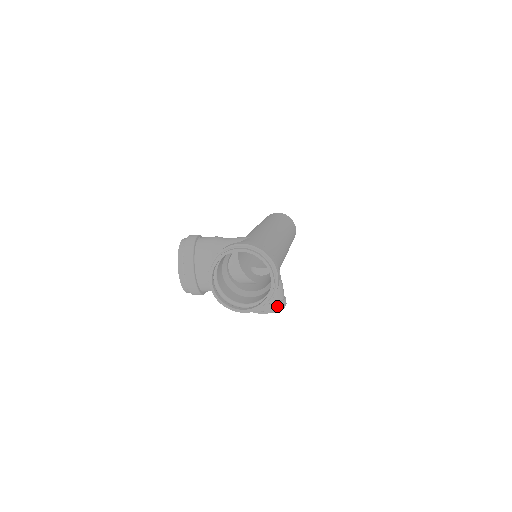
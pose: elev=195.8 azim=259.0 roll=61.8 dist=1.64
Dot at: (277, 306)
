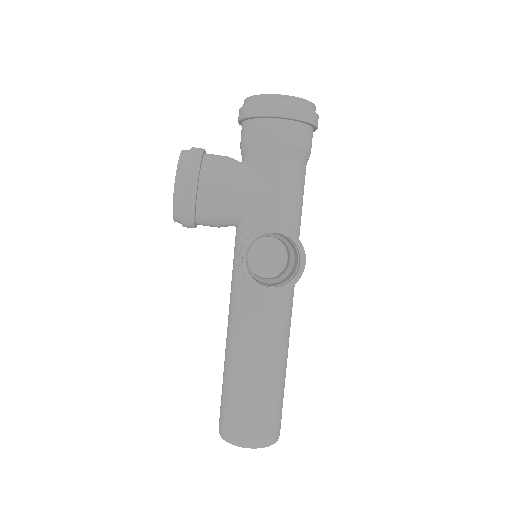
Dot at: (295, 236)
